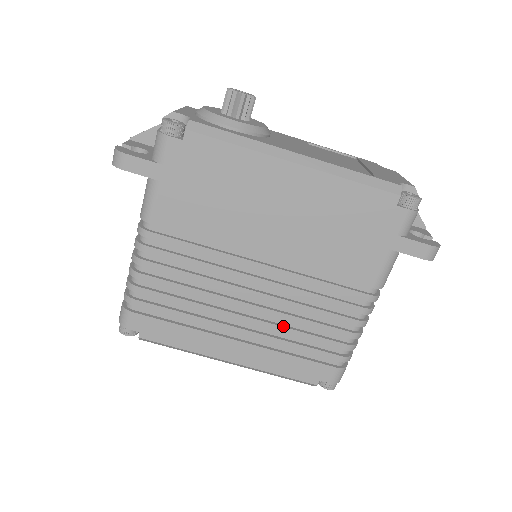
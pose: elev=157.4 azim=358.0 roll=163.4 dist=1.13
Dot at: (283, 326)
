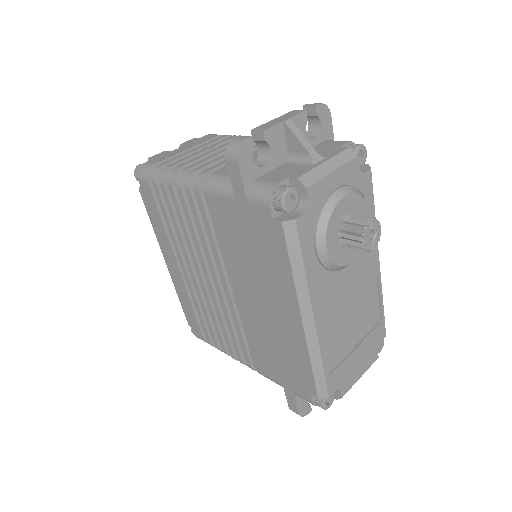
Dot at: (204, 304)
